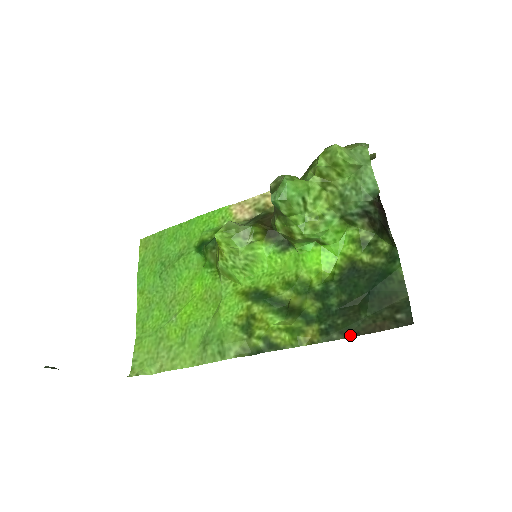
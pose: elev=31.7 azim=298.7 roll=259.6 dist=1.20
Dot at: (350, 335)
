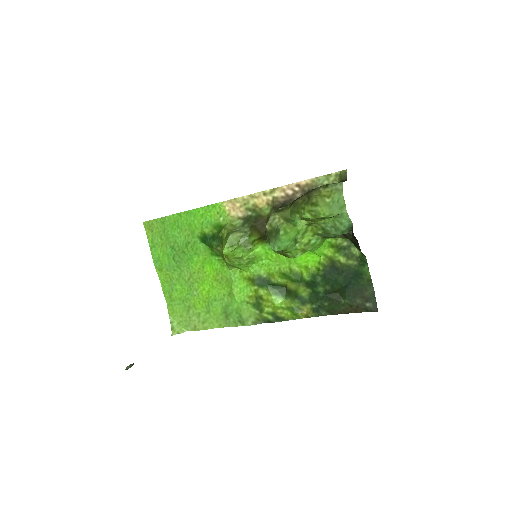
Dot at: (334, 313)
